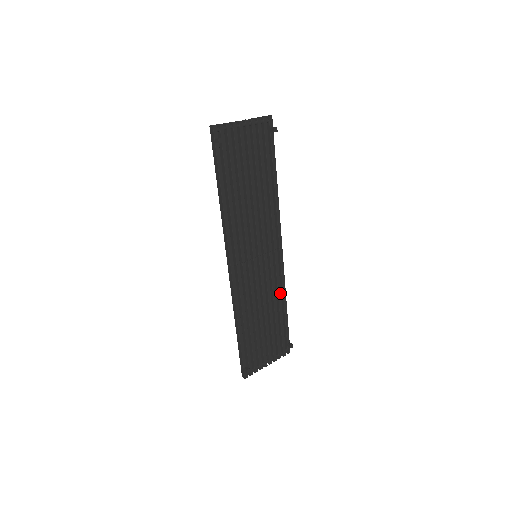
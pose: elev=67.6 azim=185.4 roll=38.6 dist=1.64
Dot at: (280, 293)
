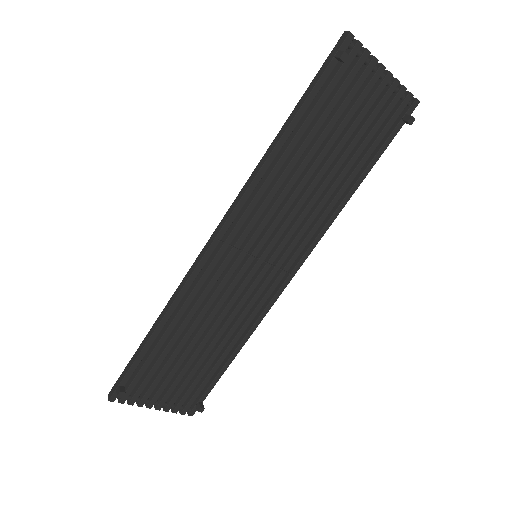
Dot at: (244, 330)
